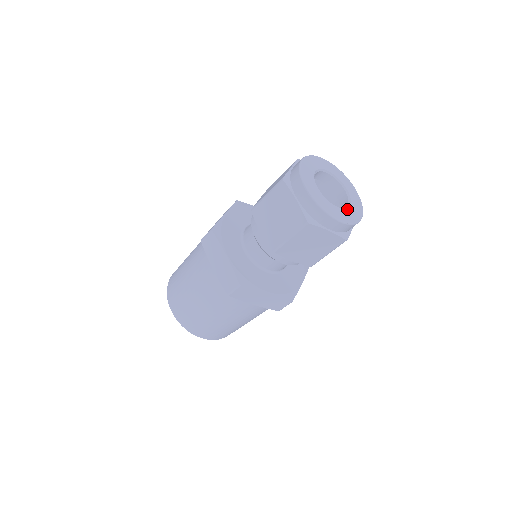
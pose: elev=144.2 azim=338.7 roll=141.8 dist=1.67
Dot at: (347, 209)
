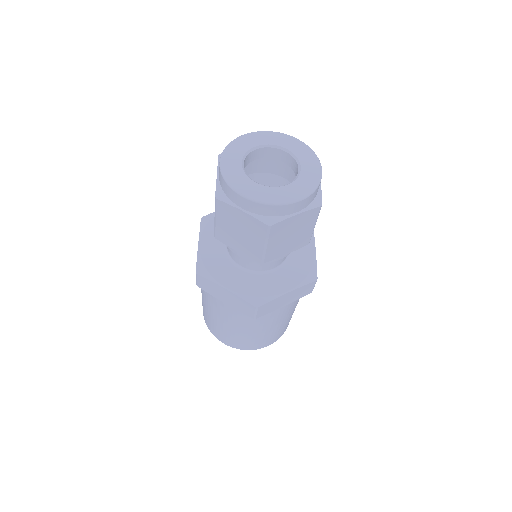
Dot at: (275, 188)
